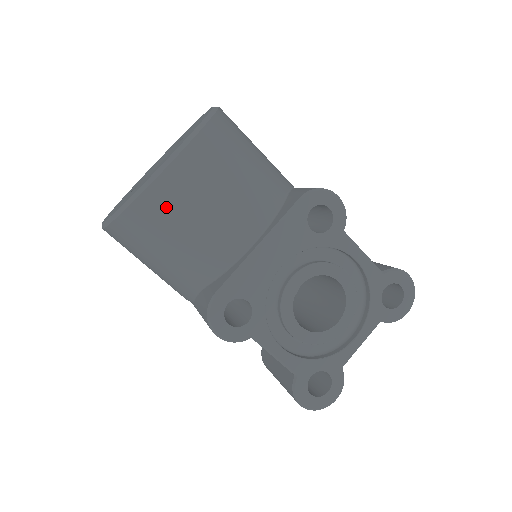
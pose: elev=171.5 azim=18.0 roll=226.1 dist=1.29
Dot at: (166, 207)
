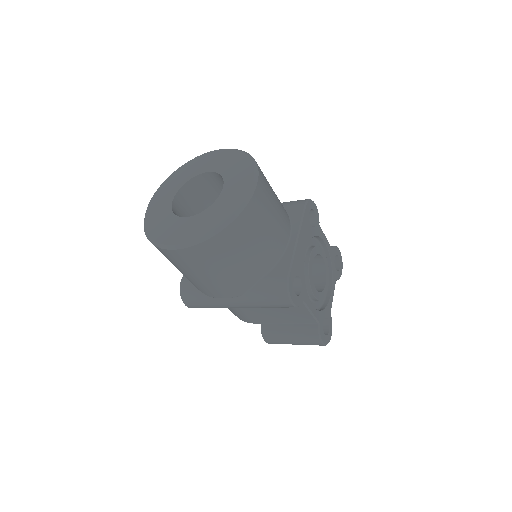
Dot at: (254, 219)
